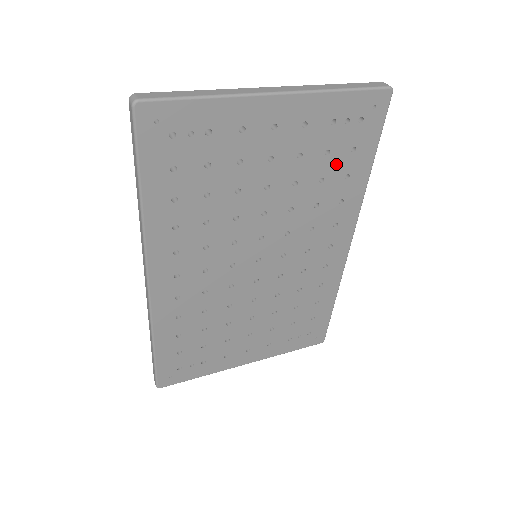
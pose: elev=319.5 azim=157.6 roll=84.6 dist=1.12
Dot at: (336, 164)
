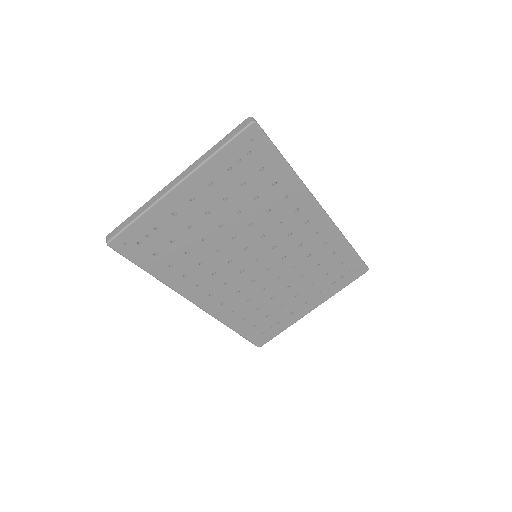
Dot at: (258, 184)
